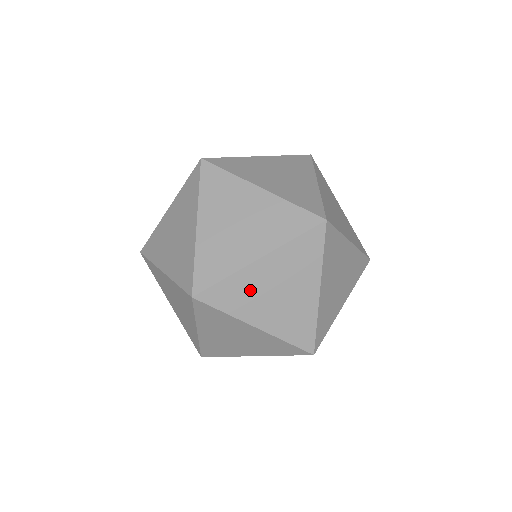
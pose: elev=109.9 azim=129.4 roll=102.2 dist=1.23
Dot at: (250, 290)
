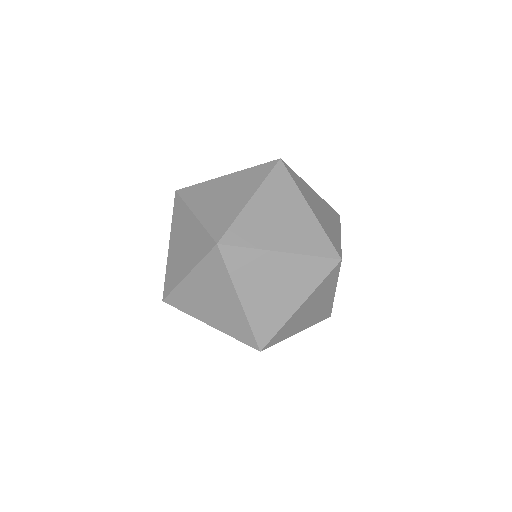
Dot at: (295, 322)
